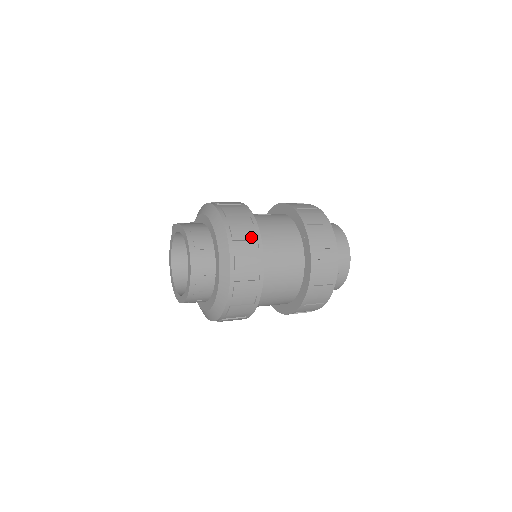
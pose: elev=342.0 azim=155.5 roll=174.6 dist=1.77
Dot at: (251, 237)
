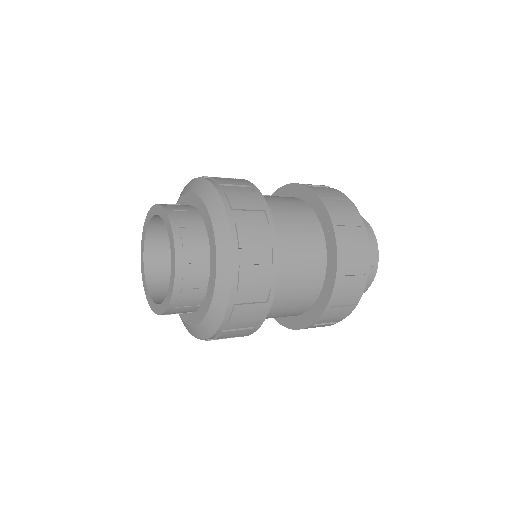
Dot at: (256, 206)
